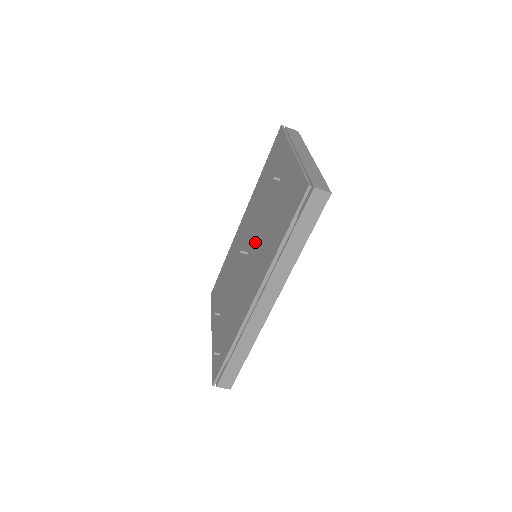
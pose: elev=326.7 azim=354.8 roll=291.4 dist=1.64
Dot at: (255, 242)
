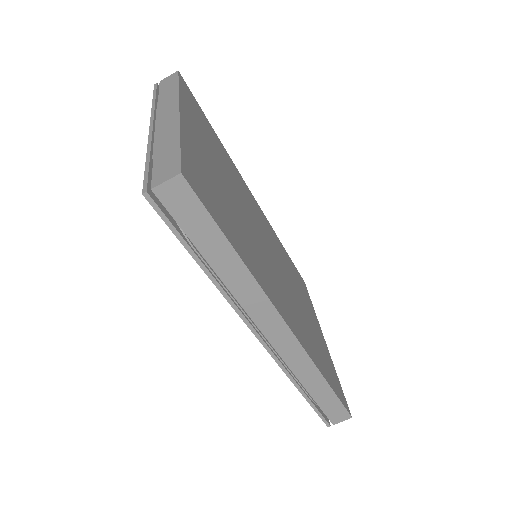
Dot at: occluded
